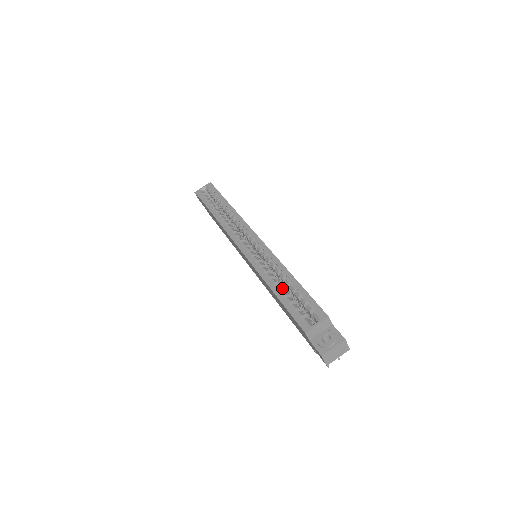
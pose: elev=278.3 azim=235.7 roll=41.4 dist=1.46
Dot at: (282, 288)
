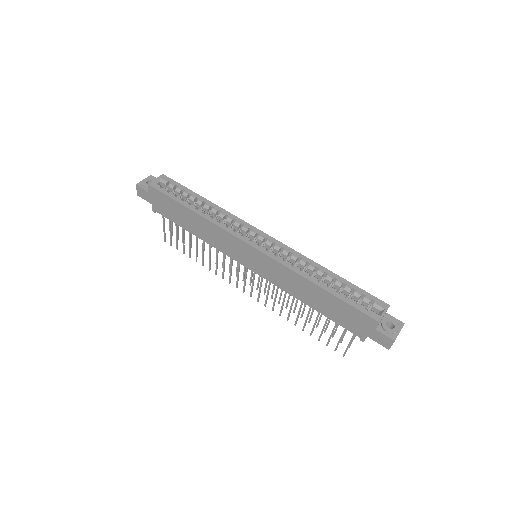
Dot at: occluded
